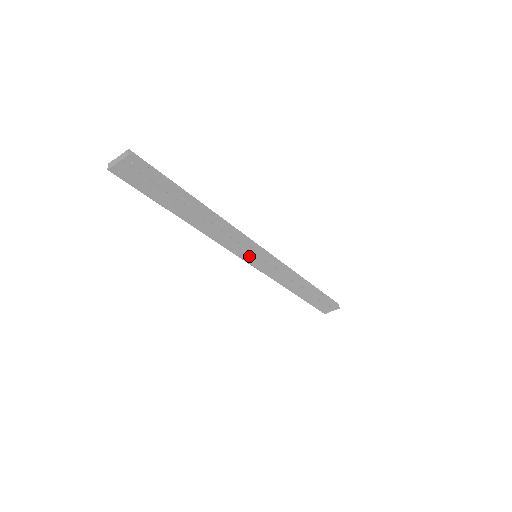
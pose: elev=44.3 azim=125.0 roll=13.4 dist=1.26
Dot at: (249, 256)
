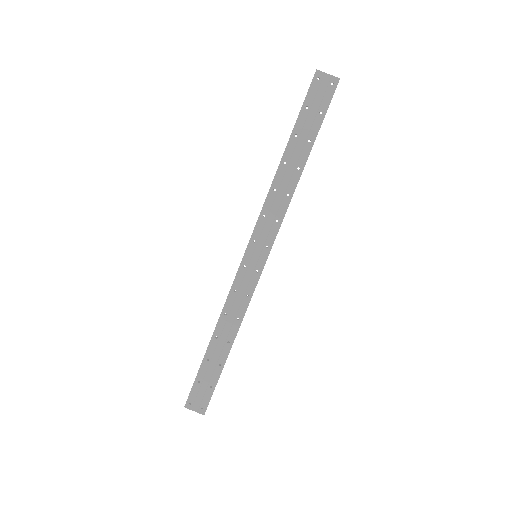
Dot at: (256, 247)
